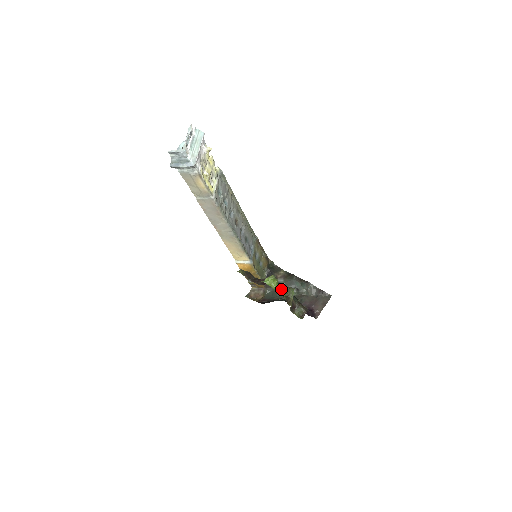
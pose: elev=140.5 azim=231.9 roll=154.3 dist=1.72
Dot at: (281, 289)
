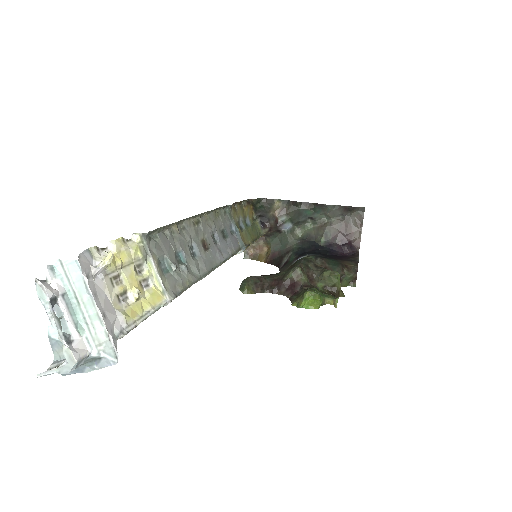
Dot at: (314, 275)
